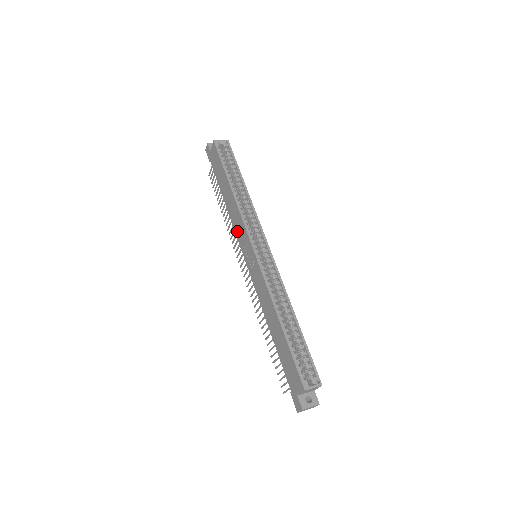
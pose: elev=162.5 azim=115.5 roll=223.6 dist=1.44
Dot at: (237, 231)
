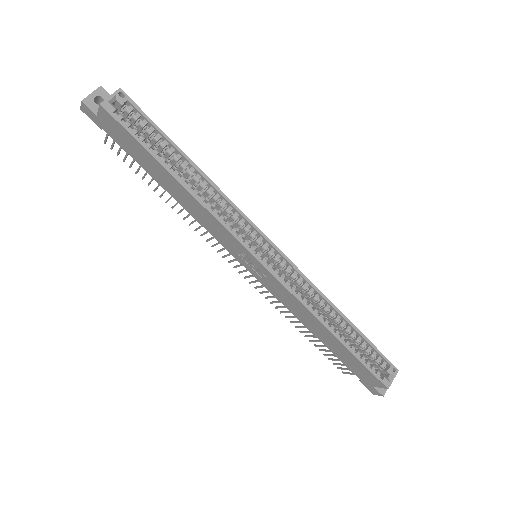
Dot at: (213, 233)
